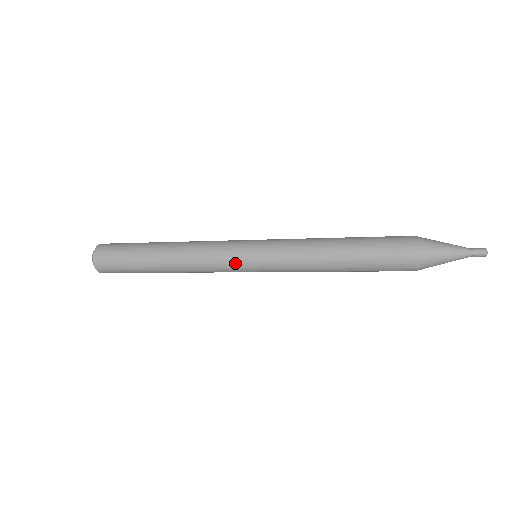
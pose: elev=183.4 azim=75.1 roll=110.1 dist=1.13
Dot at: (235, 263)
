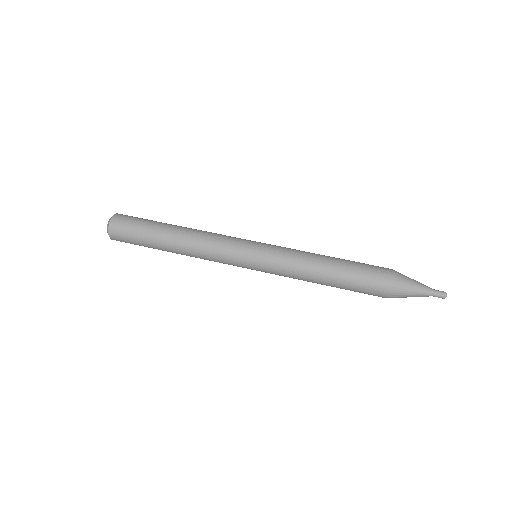
Dot at: (238, 259)
